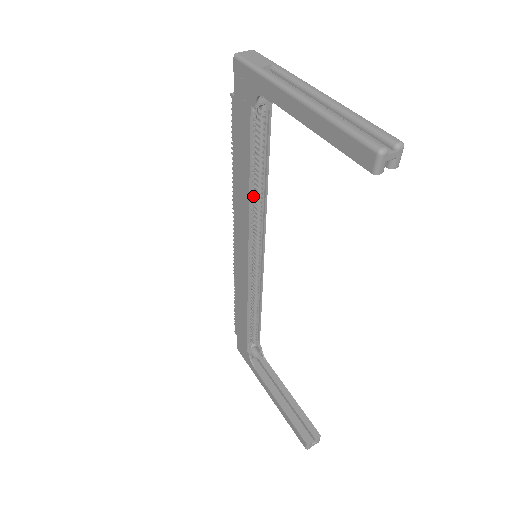
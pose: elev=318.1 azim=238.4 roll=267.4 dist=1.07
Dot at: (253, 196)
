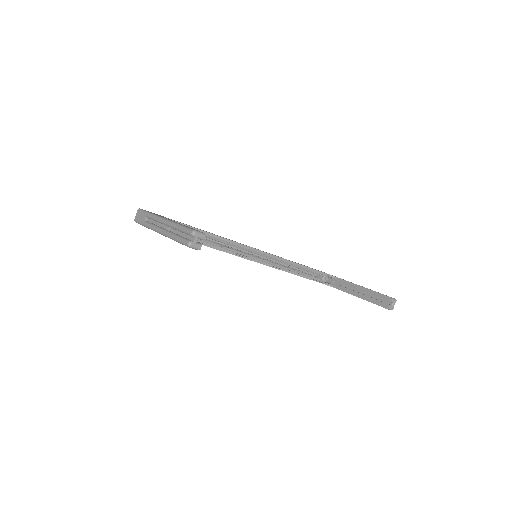
Dot at: (216, 245)
